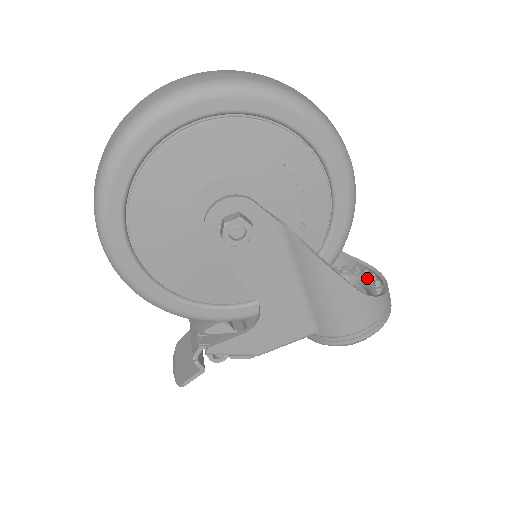
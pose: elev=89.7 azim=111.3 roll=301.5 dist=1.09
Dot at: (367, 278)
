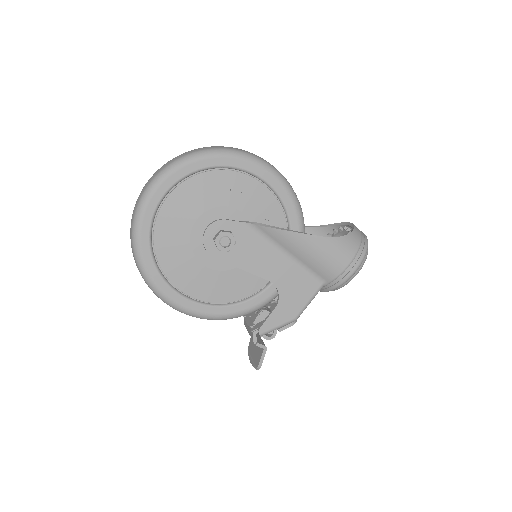
Dot at: (343, 231)
